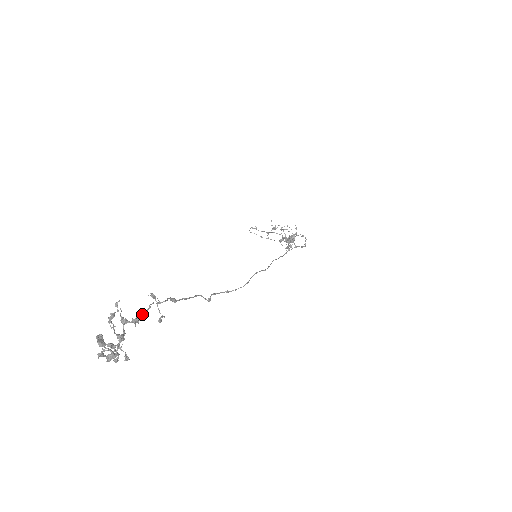
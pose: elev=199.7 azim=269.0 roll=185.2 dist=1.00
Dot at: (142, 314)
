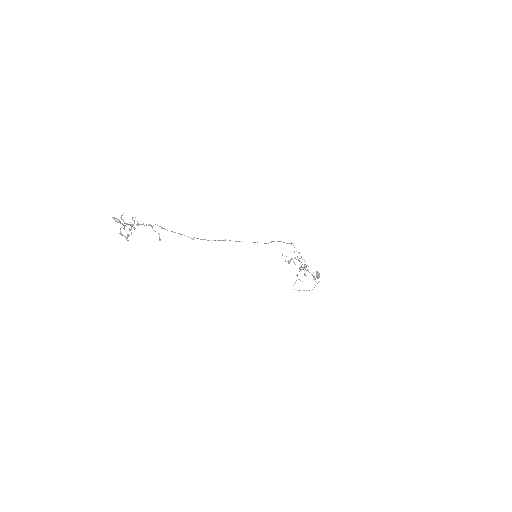
Dot at: occluded
